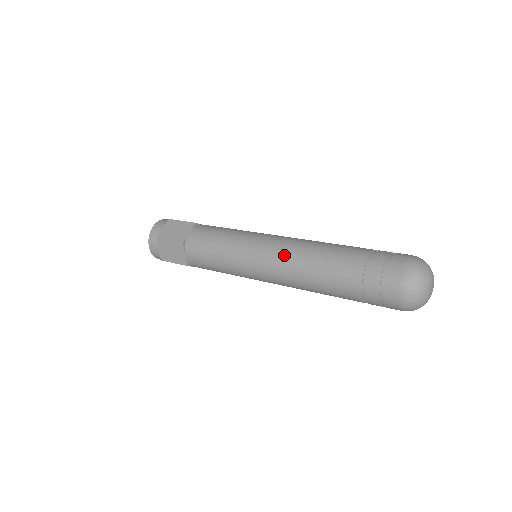
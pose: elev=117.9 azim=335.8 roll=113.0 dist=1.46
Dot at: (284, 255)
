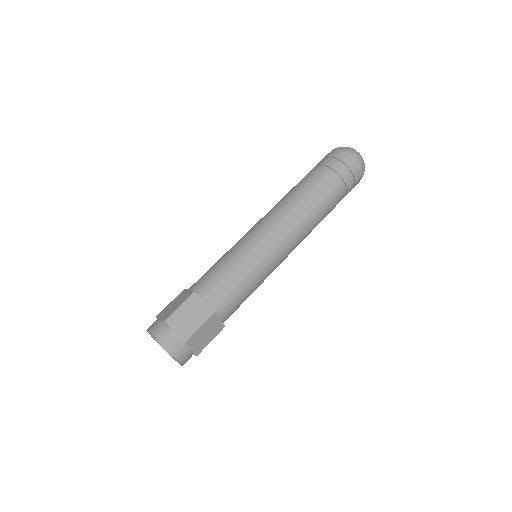
Dot at: (274, 211)
